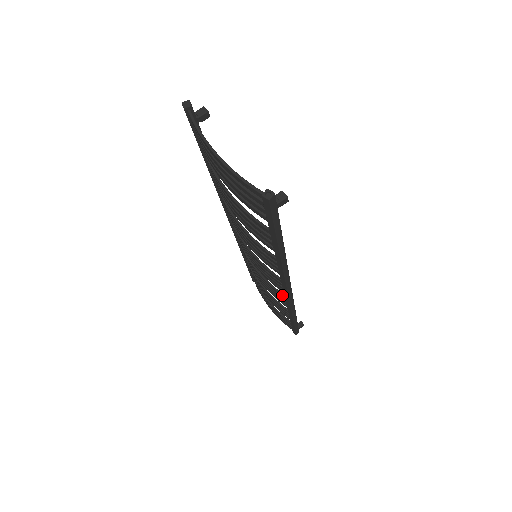
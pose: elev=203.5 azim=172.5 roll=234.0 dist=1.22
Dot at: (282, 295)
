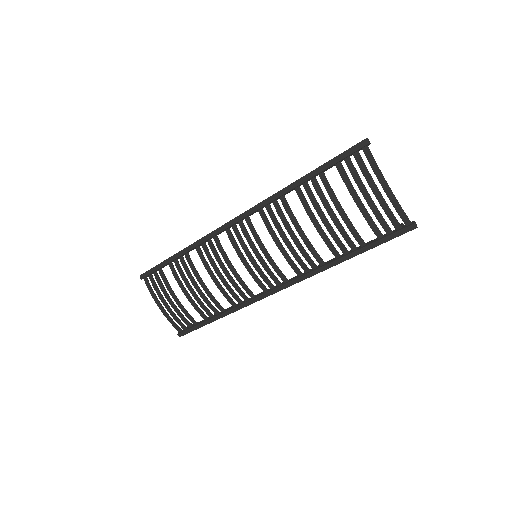
Dot at: (252, 293)
